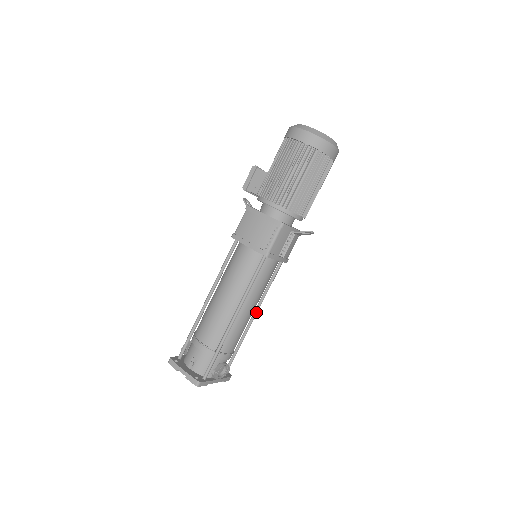
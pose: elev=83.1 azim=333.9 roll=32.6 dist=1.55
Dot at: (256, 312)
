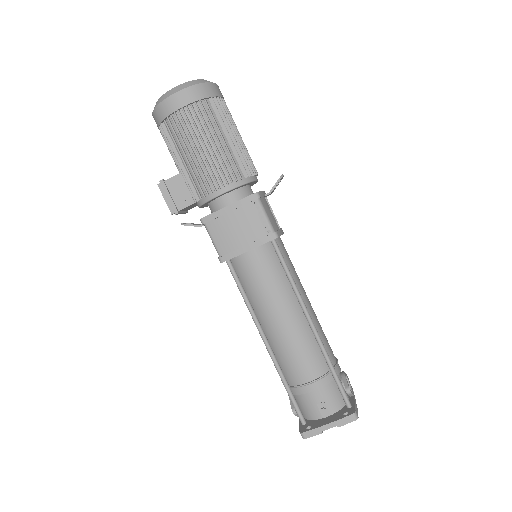
Dot at: occluded
